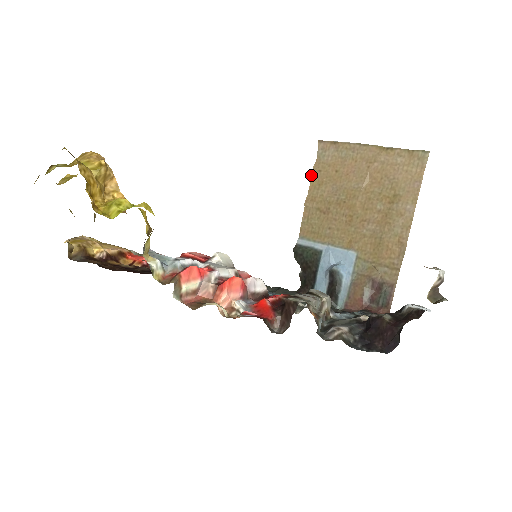
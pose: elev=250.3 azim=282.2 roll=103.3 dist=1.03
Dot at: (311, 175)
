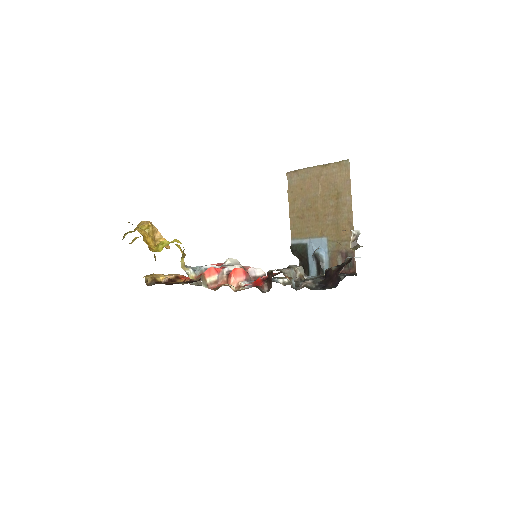
Dot at: (288, 196)
